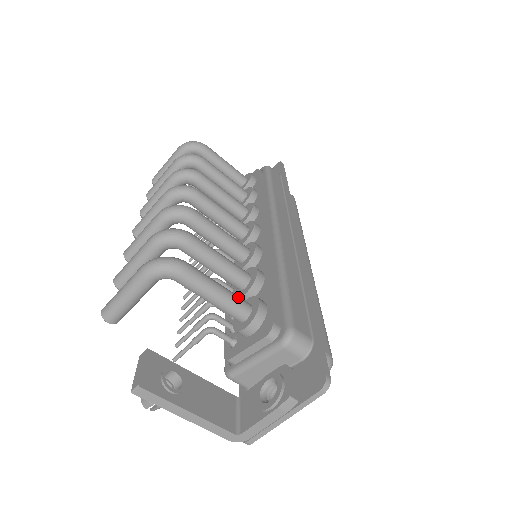
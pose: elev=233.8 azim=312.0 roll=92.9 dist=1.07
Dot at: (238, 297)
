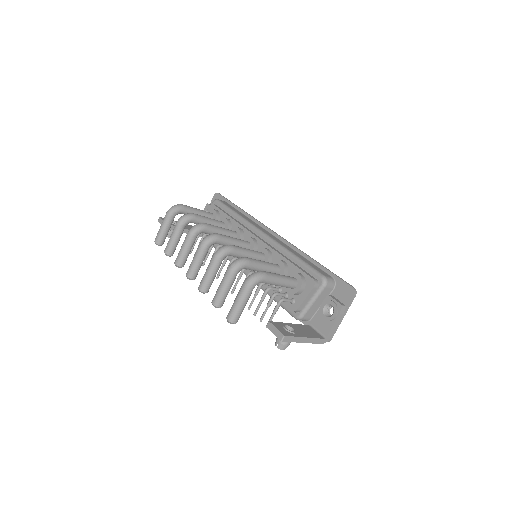
Dot at: (288, 276)
